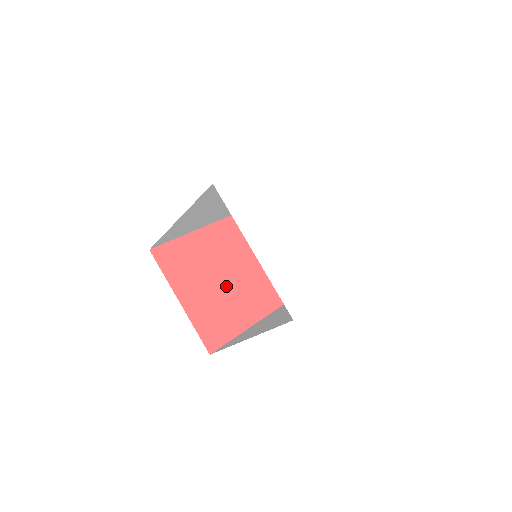
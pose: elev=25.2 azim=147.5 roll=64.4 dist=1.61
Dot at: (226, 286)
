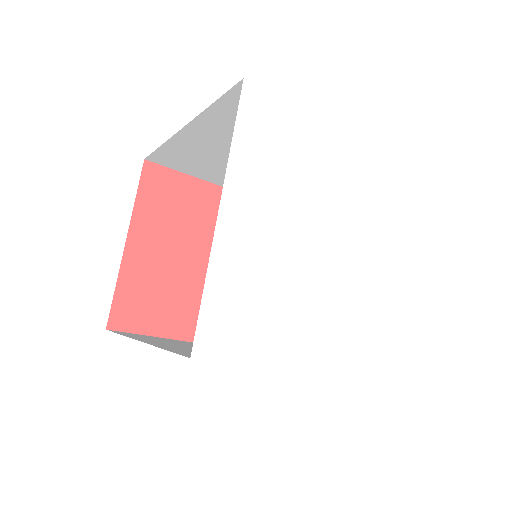
Dot at: occluded
